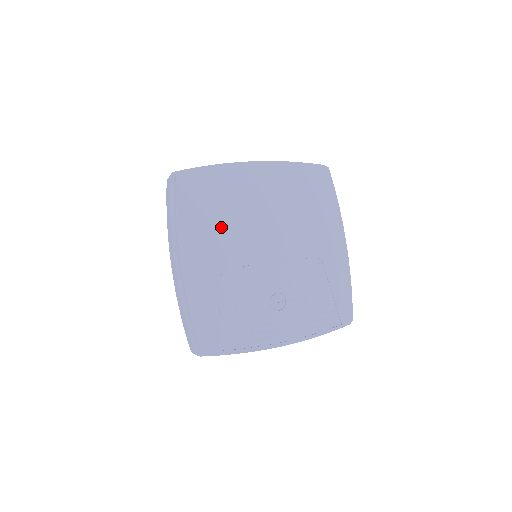
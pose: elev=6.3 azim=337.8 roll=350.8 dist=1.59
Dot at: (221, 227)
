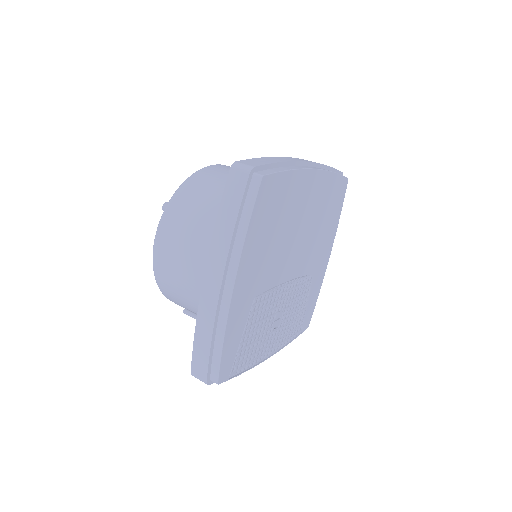
Dot at: (272, 244)
